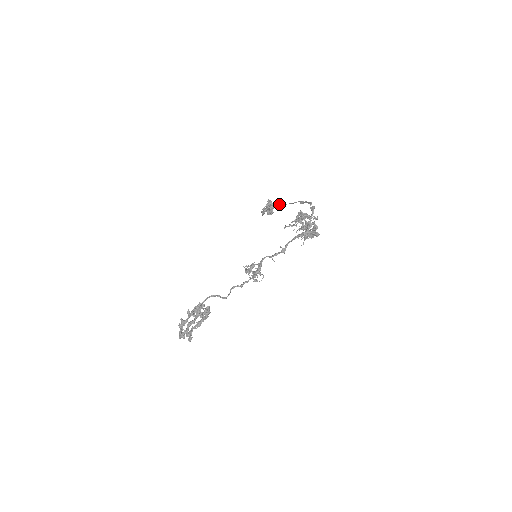
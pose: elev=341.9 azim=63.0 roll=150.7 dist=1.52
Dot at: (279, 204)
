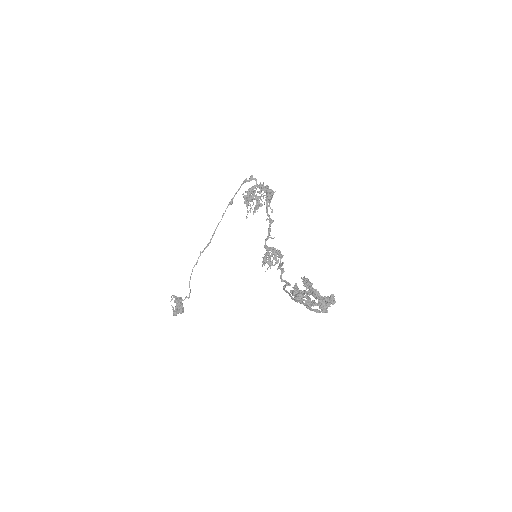
Dot at: (204, 248)
